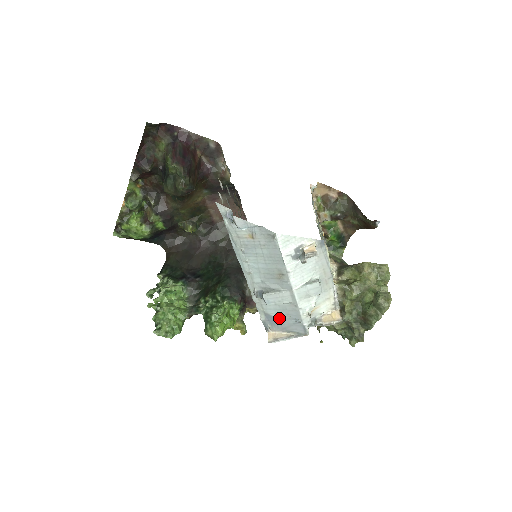
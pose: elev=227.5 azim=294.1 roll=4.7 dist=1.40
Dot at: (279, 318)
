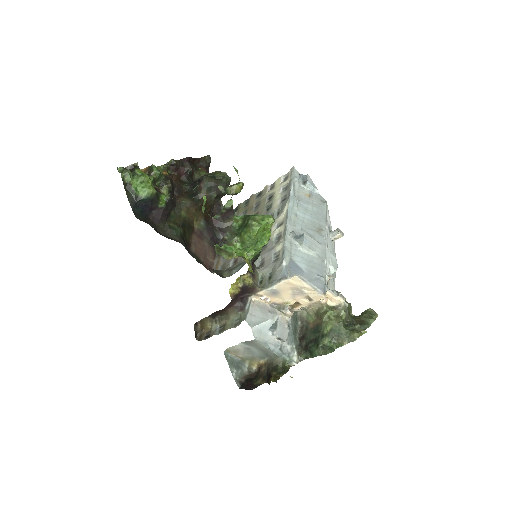
Dot at: (303, 268)
